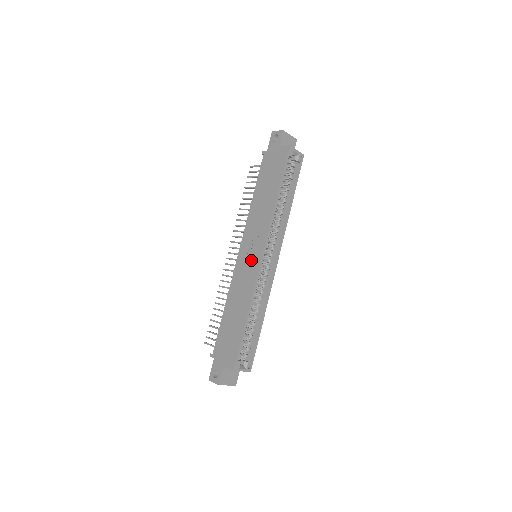
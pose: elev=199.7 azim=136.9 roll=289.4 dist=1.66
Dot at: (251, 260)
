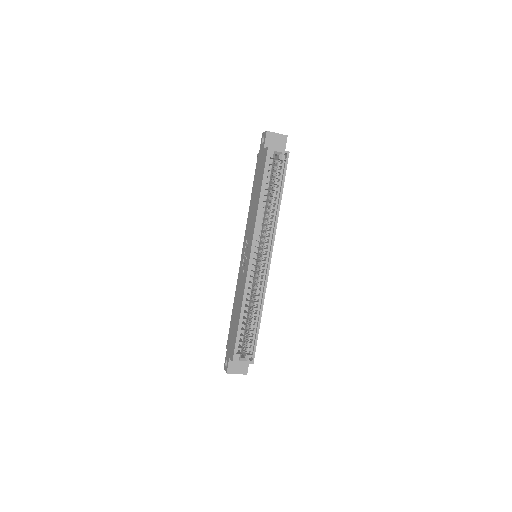
Dot at: (246, 261)
